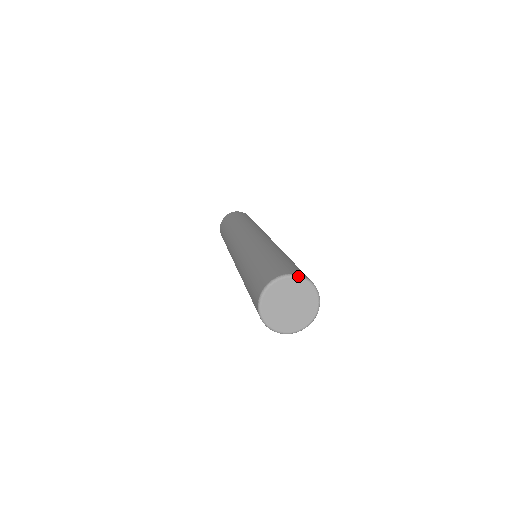
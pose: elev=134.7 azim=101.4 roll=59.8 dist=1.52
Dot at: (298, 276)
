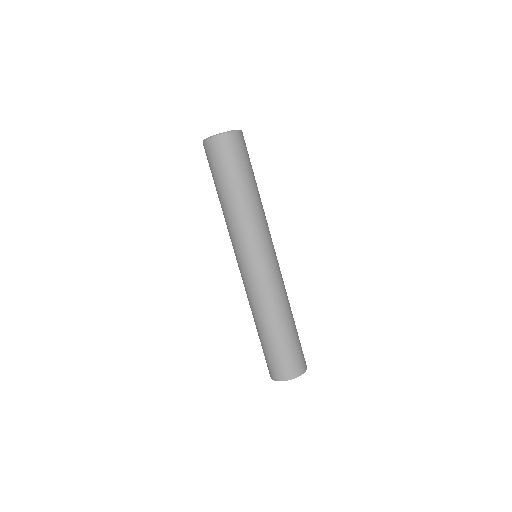
Dot at: occluded
